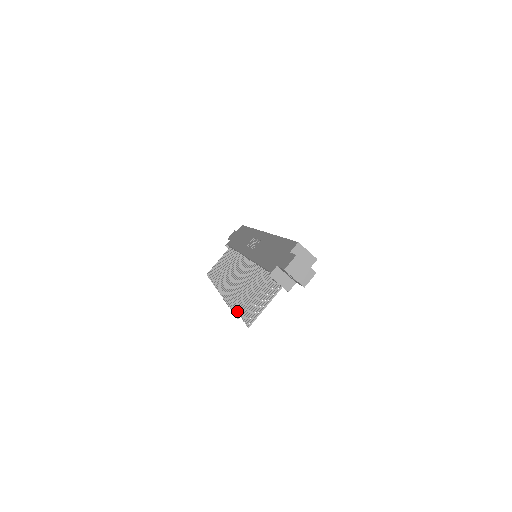
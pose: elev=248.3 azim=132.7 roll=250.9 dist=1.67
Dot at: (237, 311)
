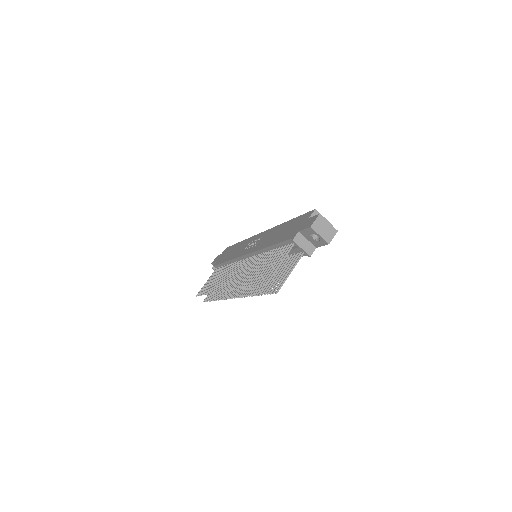
Dot at: (262, 282)
